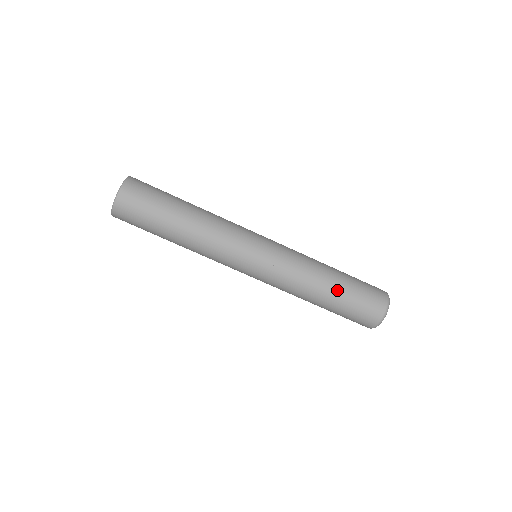
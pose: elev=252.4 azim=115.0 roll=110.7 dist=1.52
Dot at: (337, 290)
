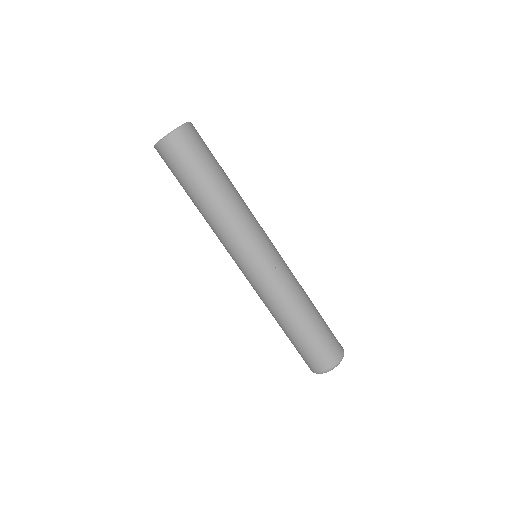
Dot at: (298, 331)
